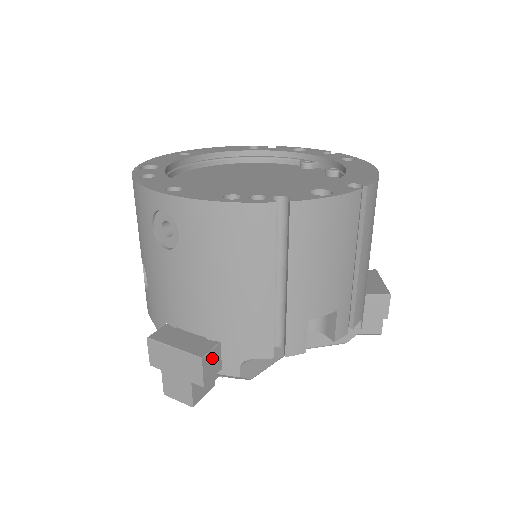
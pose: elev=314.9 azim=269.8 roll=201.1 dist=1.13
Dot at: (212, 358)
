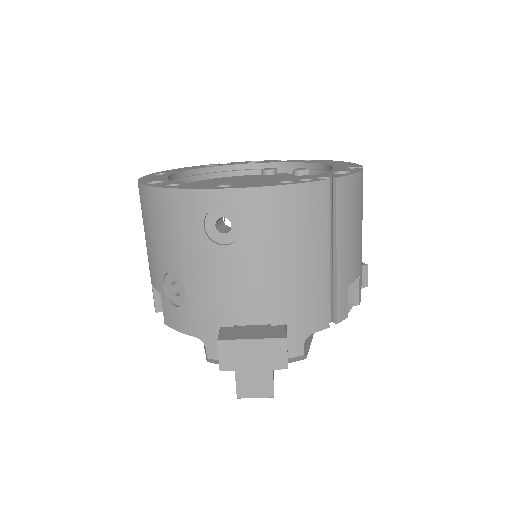
Dot at: occluded
